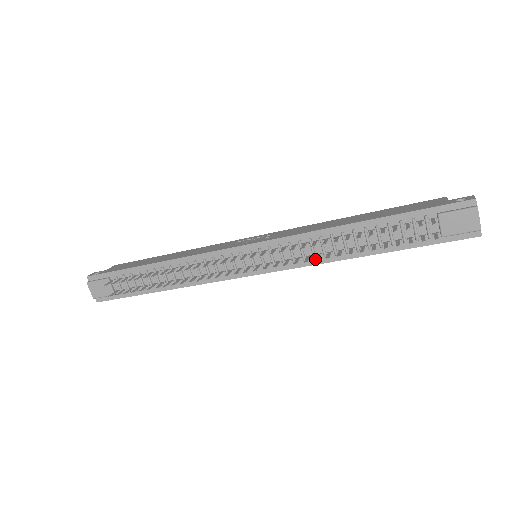
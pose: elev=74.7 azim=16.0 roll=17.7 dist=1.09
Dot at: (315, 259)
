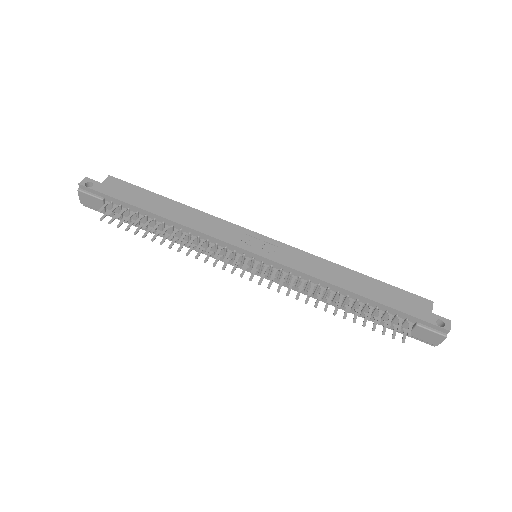
Dot at: (305, 301)
